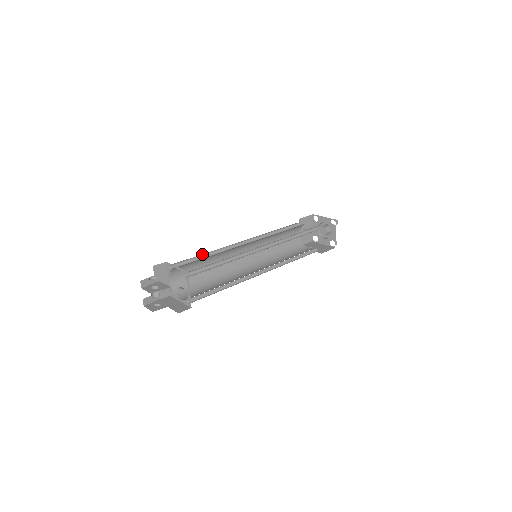
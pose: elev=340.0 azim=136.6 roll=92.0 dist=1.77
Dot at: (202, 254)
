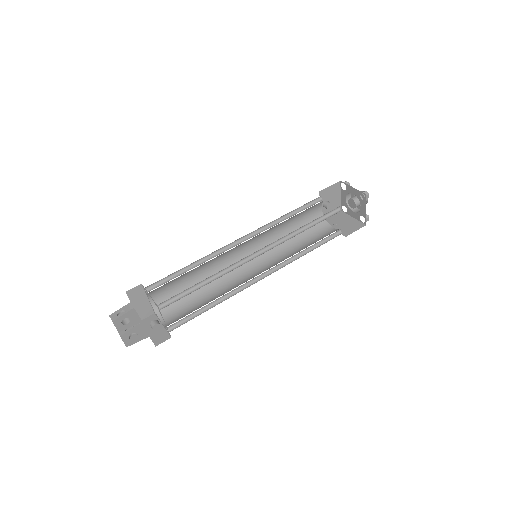
Dot at: occluded
